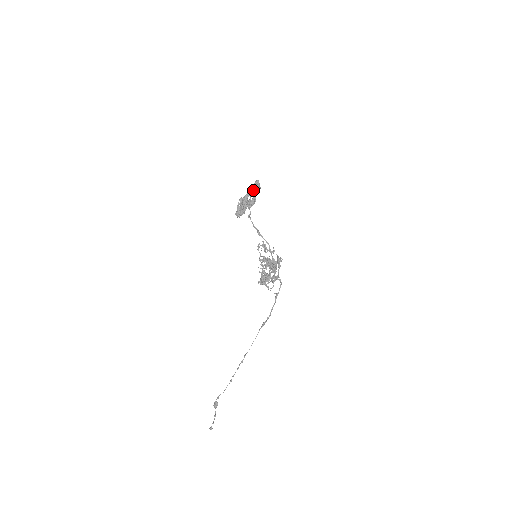
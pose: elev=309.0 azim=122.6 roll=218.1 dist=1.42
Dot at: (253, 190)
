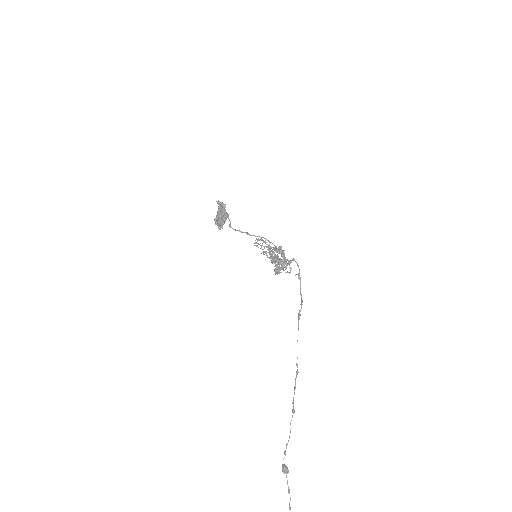
Dot at: occluded
